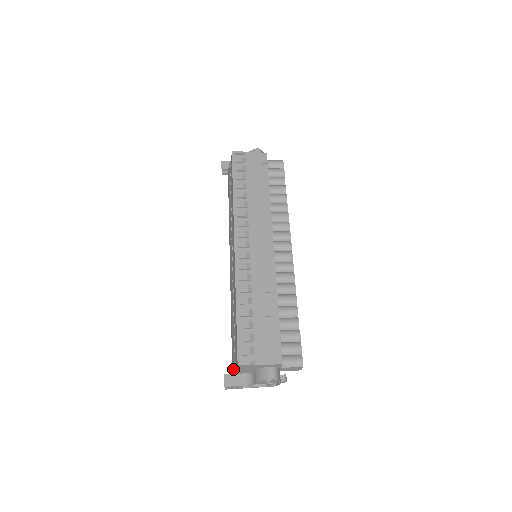
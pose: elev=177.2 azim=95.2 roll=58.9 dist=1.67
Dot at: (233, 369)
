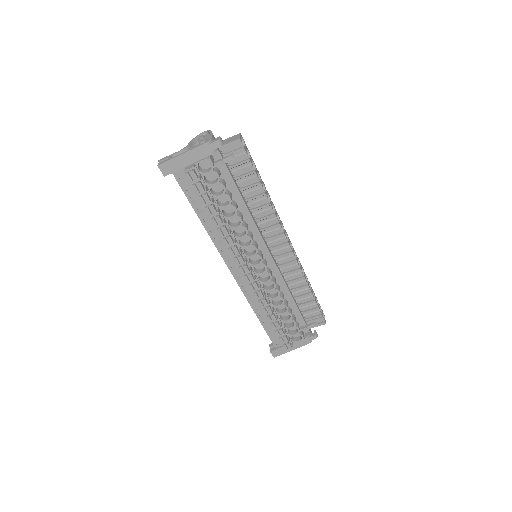
Dot at: occluded
